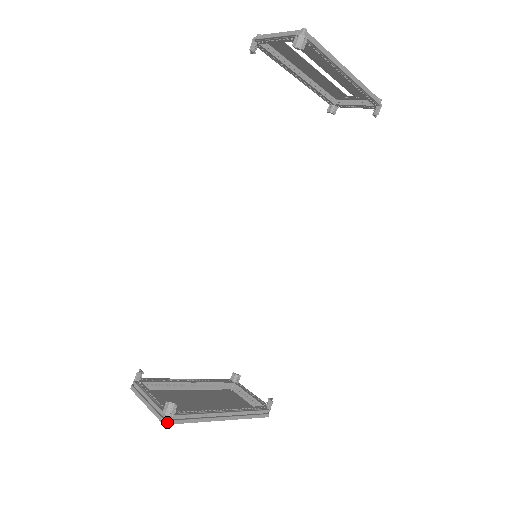
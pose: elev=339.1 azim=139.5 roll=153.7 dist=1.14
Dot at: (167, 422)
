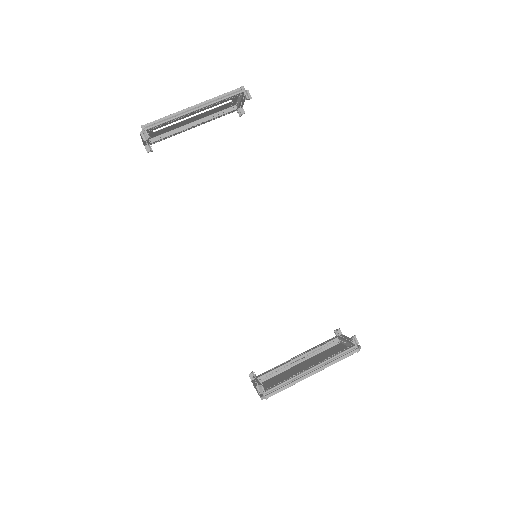
Dot at: (264, 398)
